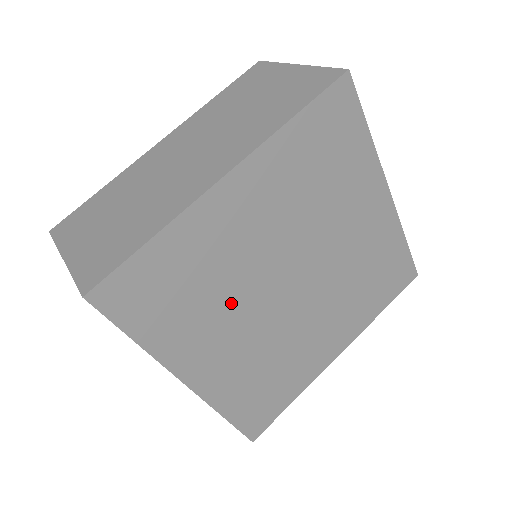
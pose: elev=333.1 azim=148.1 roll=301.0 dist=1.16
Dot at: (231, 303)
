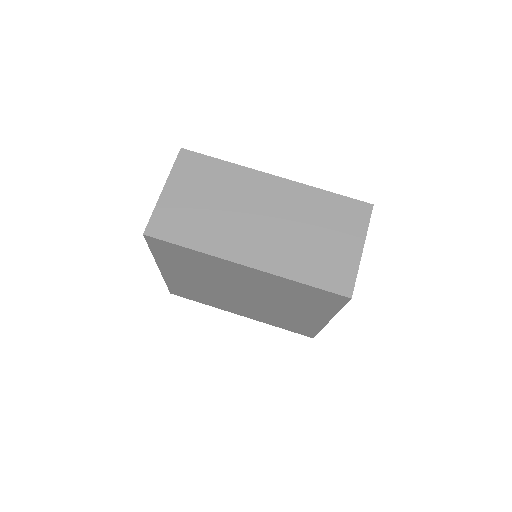
Dot at: (206, 277)
